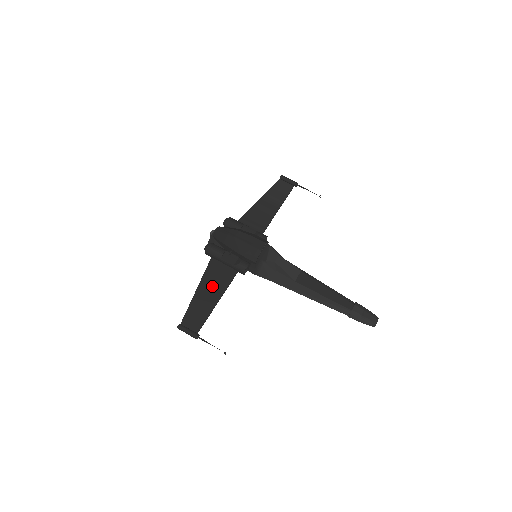
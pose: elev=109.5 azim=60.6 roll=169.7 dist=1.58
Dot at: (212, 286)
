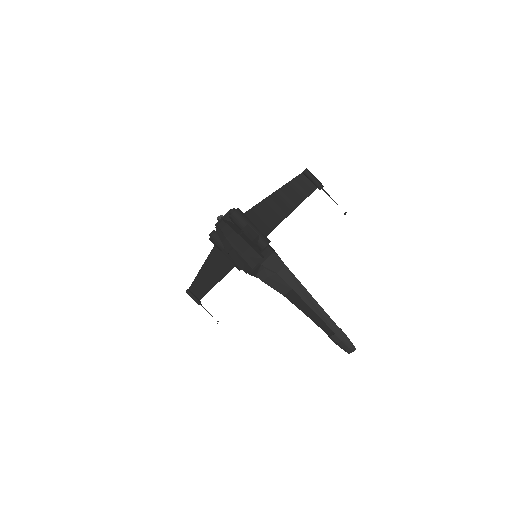
Dot at: (214, 269)
